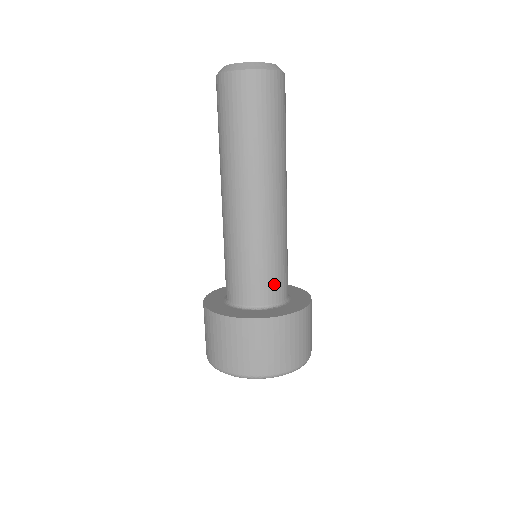
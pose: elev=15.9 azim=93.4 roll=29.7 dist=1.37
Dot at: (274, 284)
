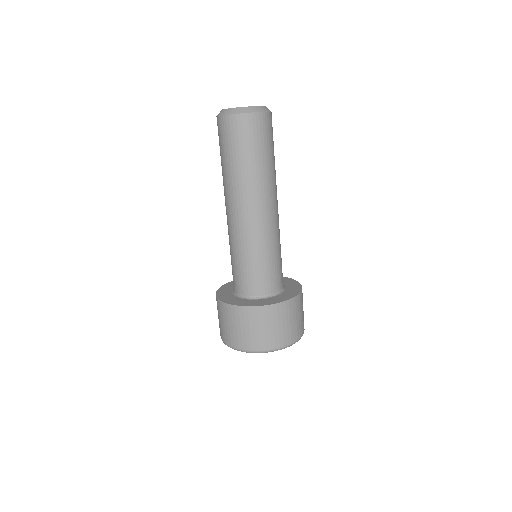
Dot at: occluded
